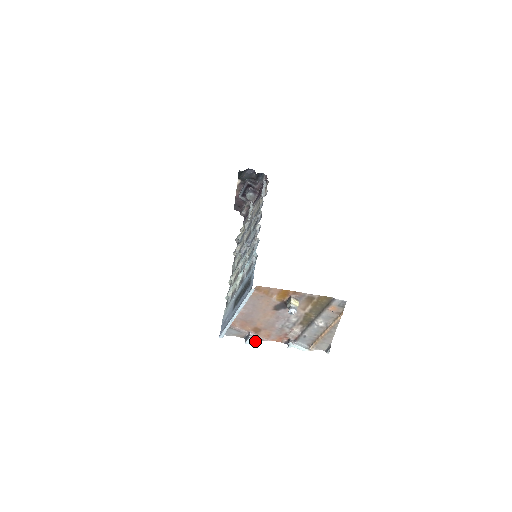
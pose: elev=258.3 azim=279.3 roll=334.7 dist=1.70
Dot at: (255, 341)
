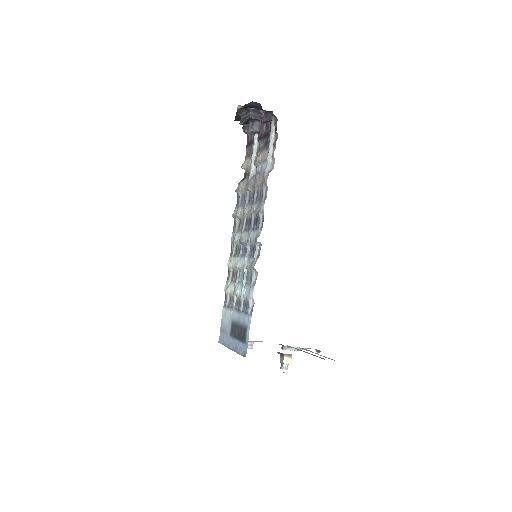
Dot at: occluded
